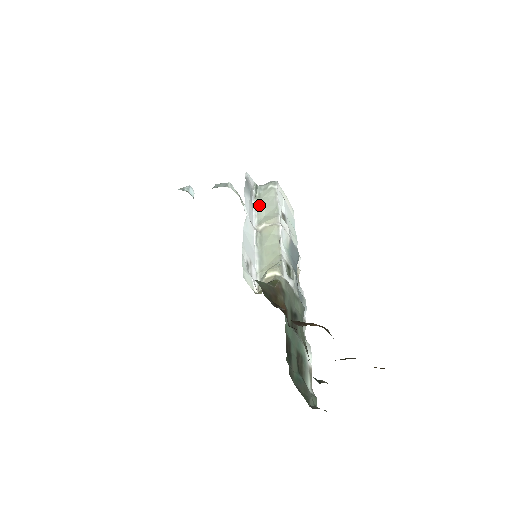
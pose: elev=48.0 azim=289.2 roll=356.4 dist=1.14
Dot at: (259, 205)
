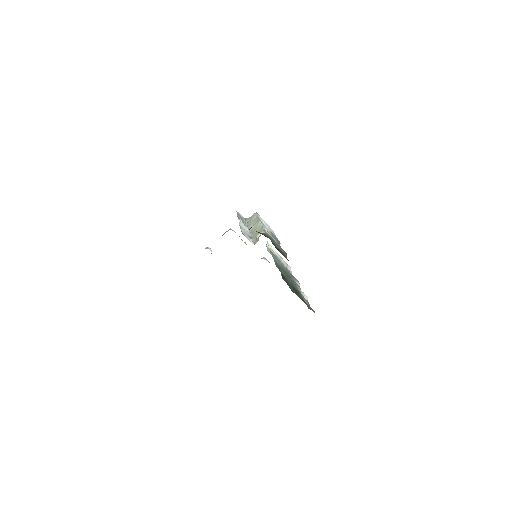
Dot at: (249, 224)
